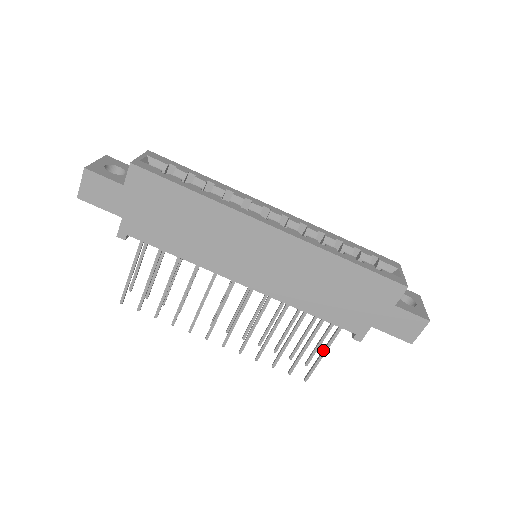
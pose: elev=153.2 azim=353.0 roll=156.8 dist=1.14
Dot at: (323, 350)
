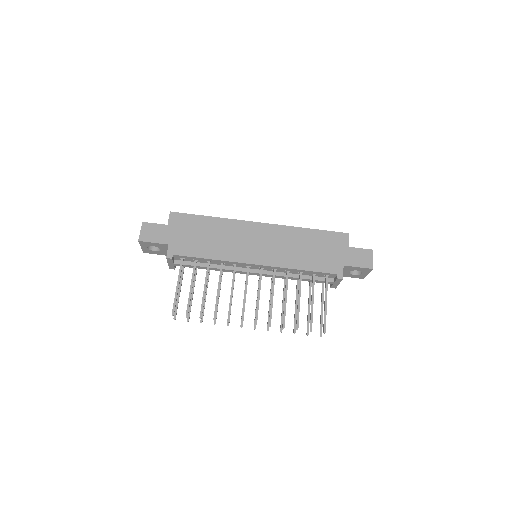
Dot at: (324, 301)
